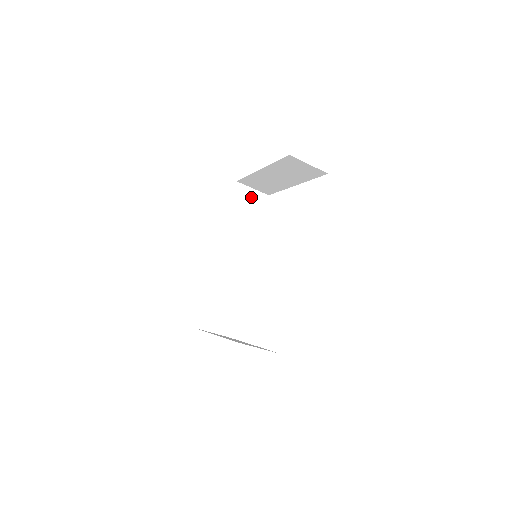
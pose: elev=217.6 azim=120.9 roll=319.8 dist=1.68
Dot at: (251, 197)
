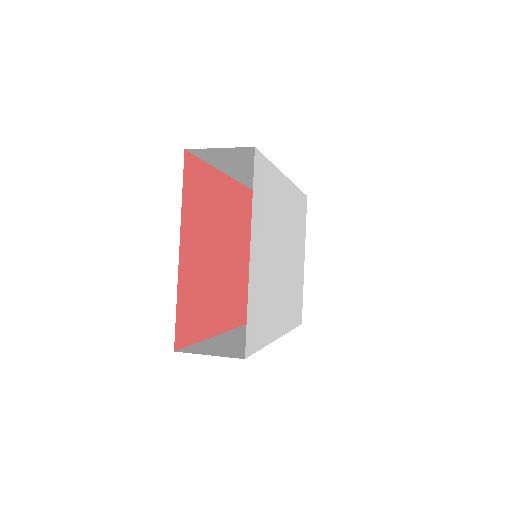
Dot at: (227, 152)
